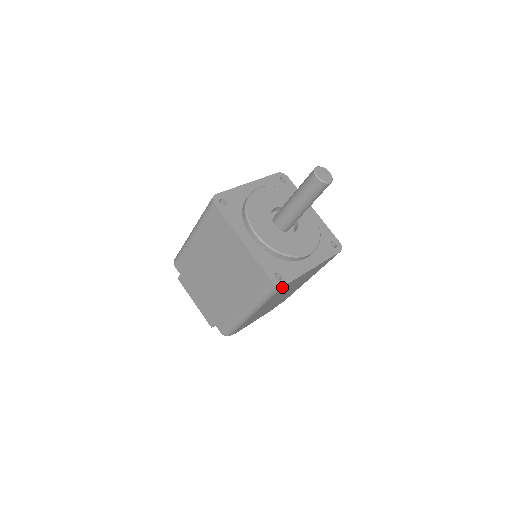
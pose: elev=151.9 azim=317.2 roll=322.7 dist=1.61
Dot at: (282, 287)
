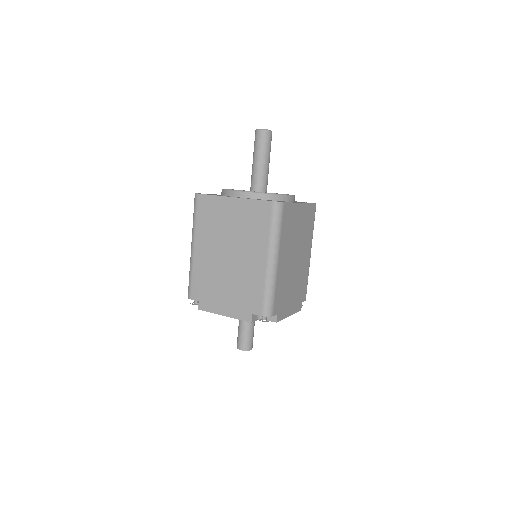
Dot at: (283, 205)
